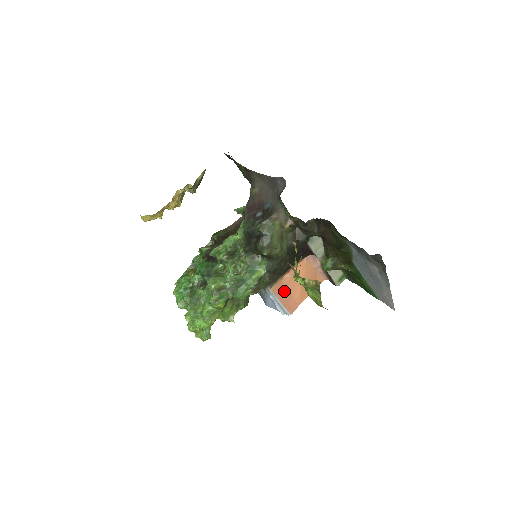
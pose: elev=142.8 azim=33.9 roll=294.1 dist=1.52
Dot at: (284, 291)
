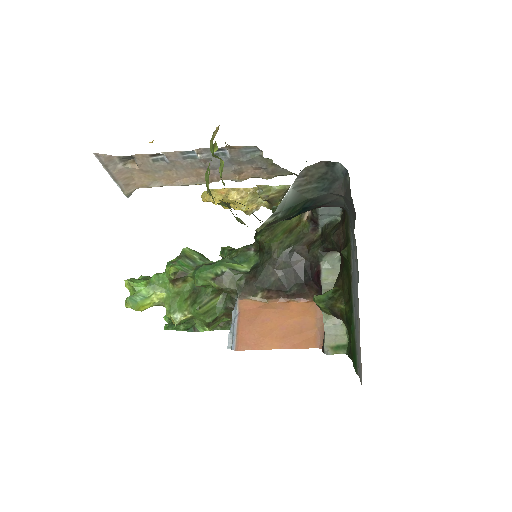
Dot at: (253, 316)
